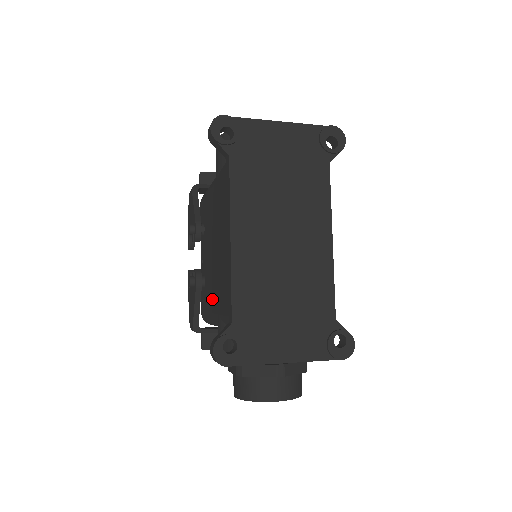
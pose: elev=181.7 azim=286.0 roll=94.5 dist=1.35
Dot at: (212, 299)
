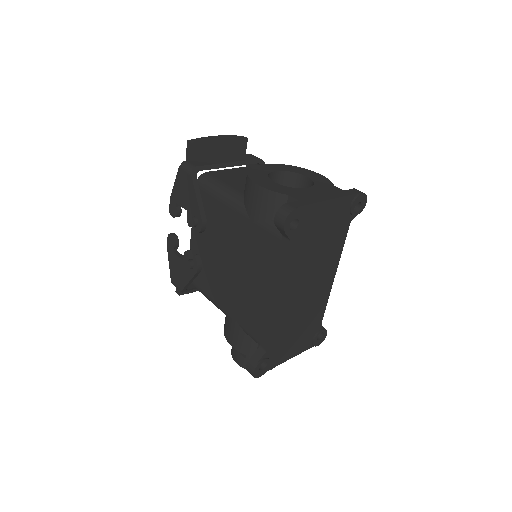
Dot at: (221, 296)
